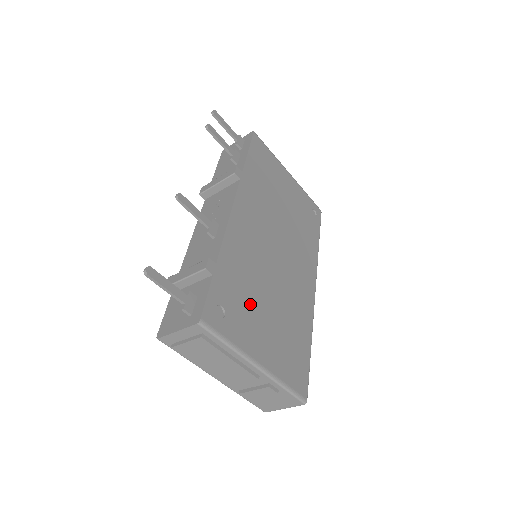
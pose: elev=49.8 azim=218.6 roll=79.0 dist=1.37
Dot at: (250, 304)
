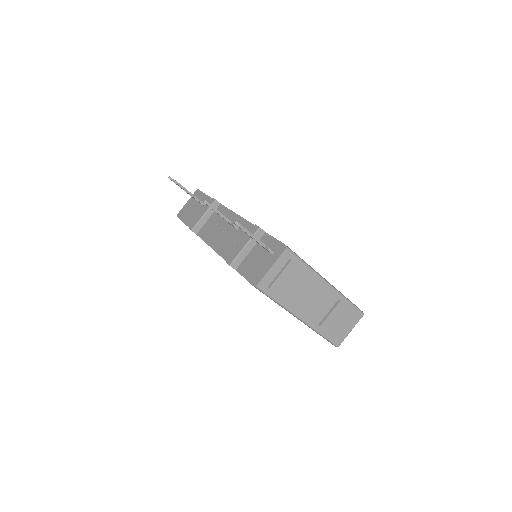
Dot at: occluded
